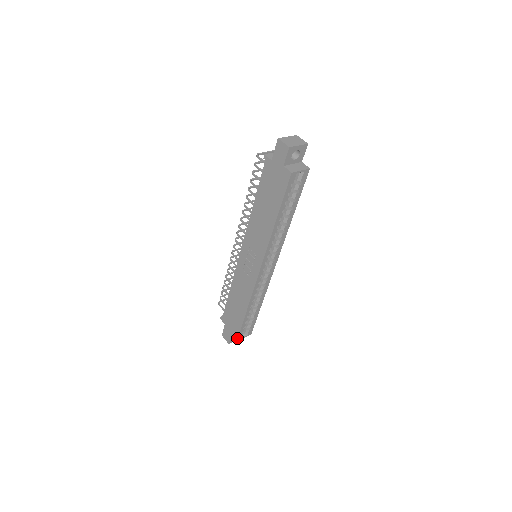
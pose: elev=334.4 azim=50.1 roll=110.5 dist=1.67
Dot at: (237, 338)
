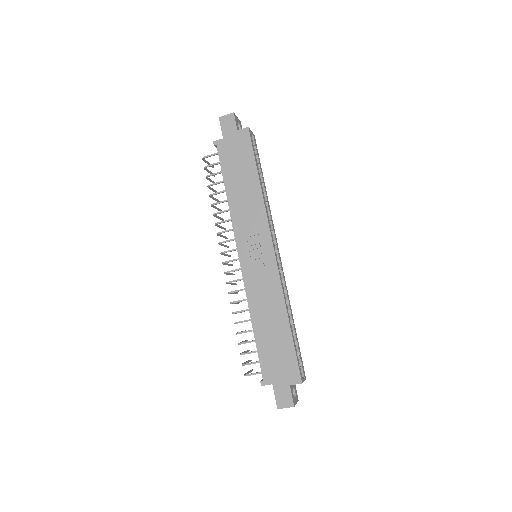
Dot at: (300, 377)
